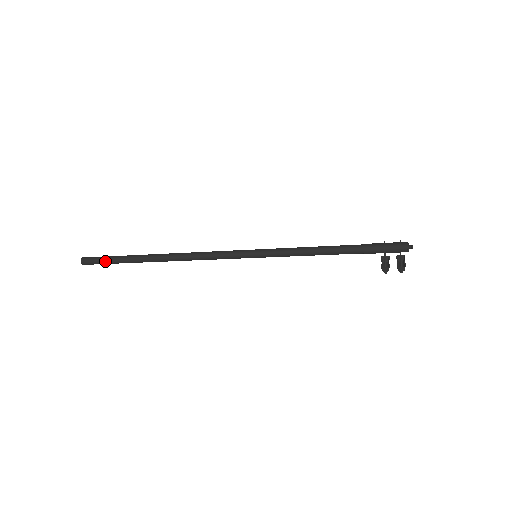
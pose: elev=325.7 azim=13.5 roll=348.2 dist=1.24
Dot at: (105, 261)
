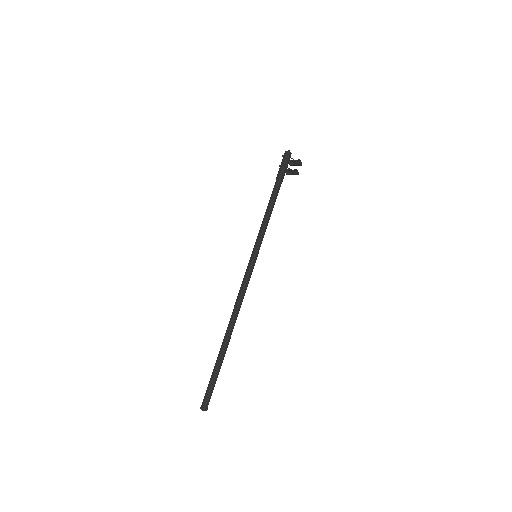
Dot at: (212, 386)
